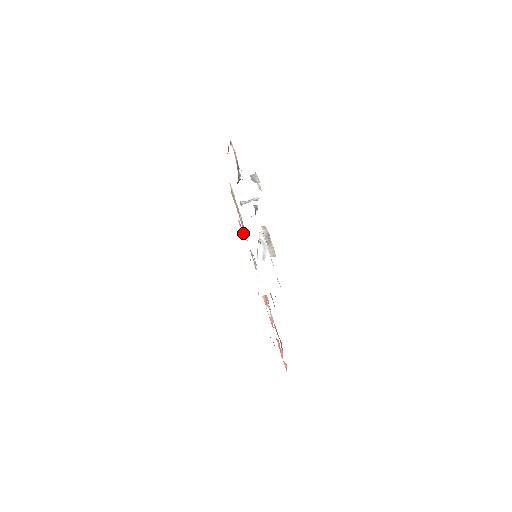
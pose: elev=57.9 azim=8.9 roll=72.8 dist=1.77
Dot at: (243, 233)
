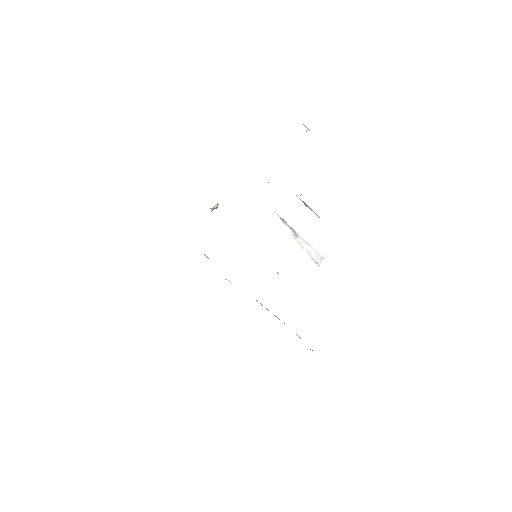
Dot at: (205, 255)
